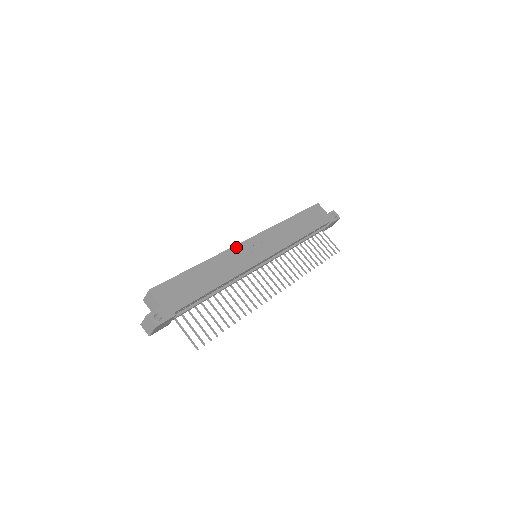
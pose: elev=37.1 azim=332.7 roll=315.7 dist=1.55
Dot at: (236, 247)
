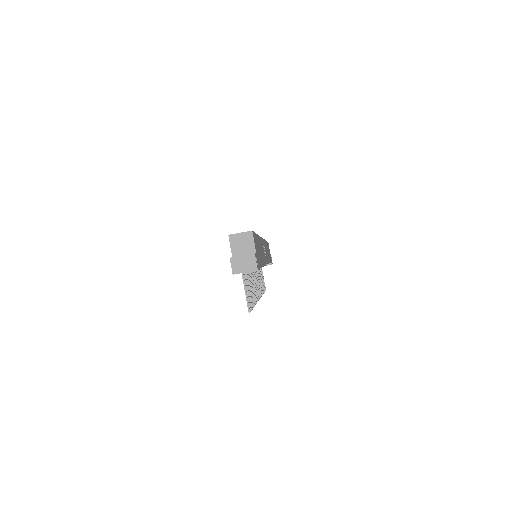
Dot at: occluded
